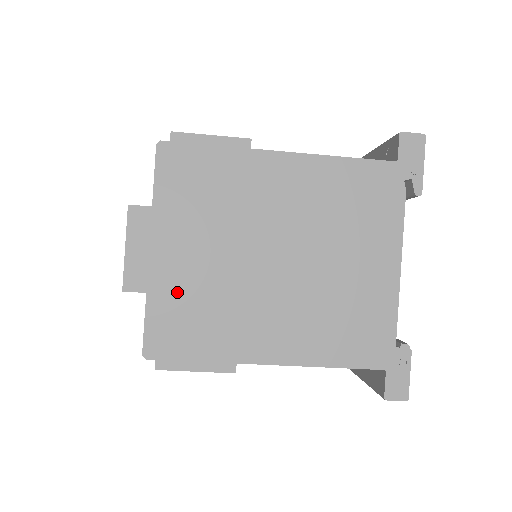
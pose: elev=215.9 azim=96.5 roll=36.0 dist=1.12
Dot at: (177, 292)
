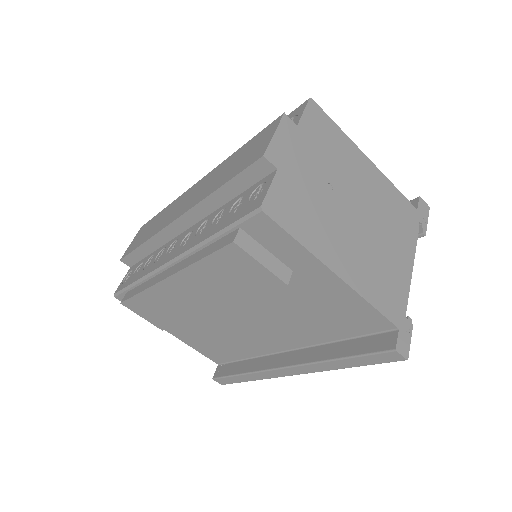
Dot at: (296, 184)
